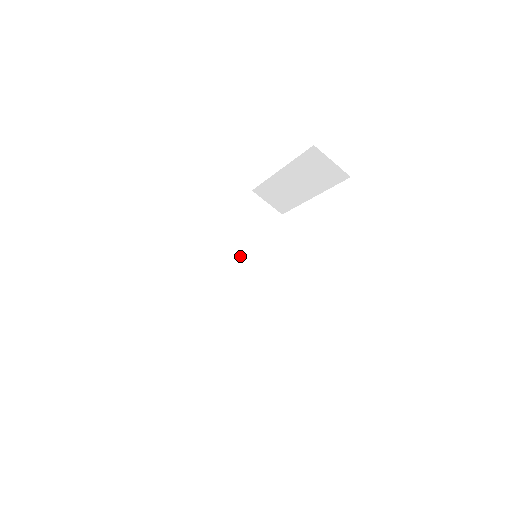
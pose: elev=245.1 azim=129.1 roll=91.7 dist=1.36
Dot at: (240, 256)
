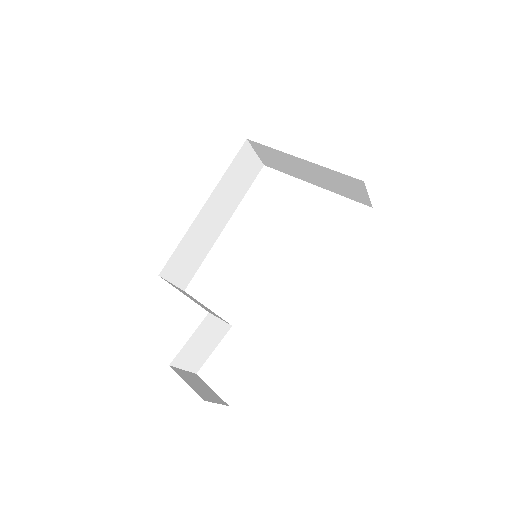
Dot at: (218, 216)
